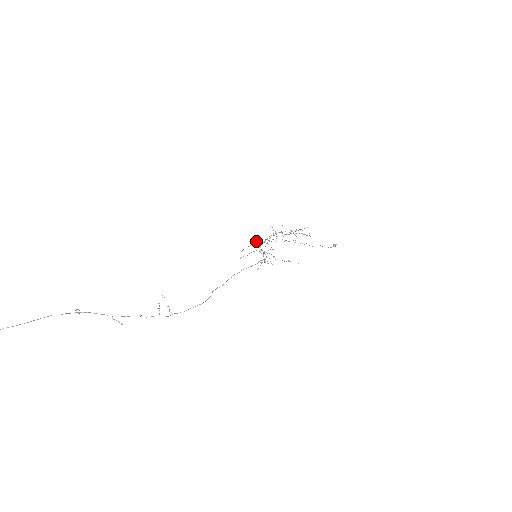
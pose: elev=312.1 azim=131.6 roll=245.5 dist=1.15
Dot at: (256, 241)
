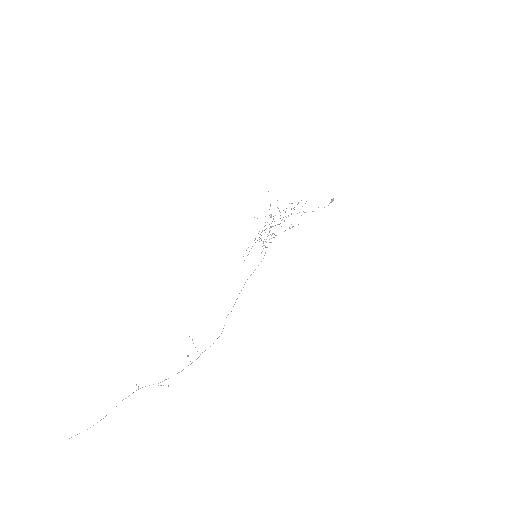
Dot at: occluded
